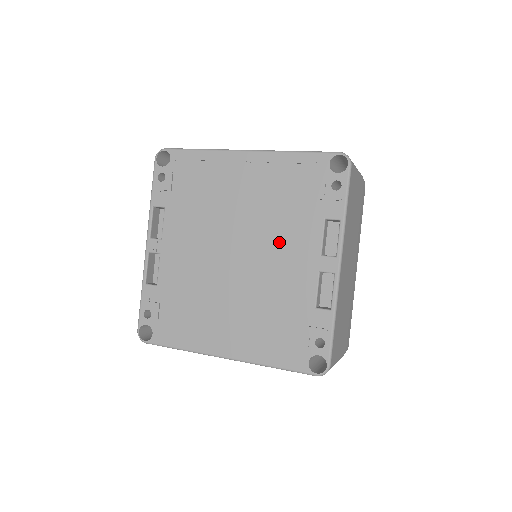
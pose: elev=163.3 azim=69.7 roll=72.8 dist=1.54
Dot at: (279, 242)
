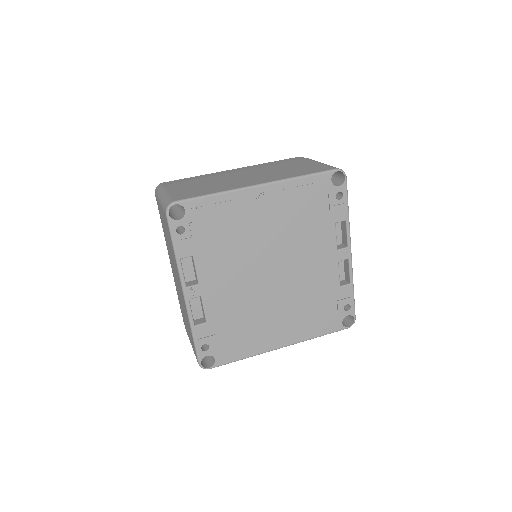
Dot at: (305, 251)
